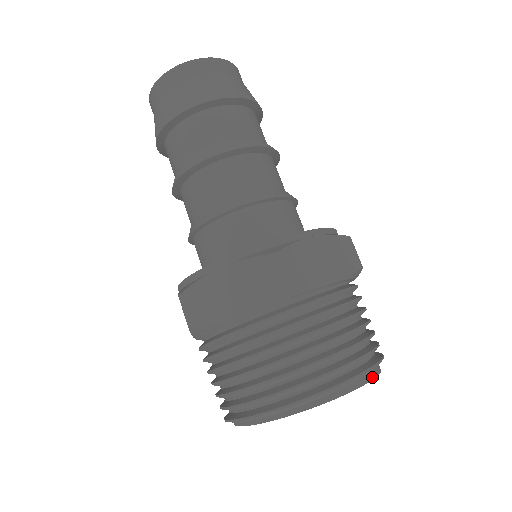
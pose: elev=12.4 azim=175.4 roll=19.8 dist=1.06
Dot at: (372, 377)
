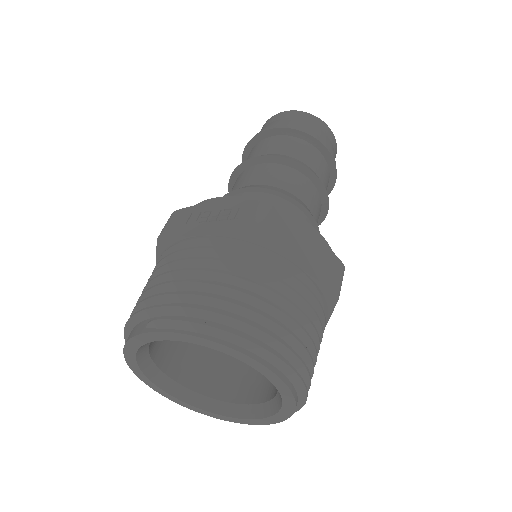
Dot at: (288, 416)
